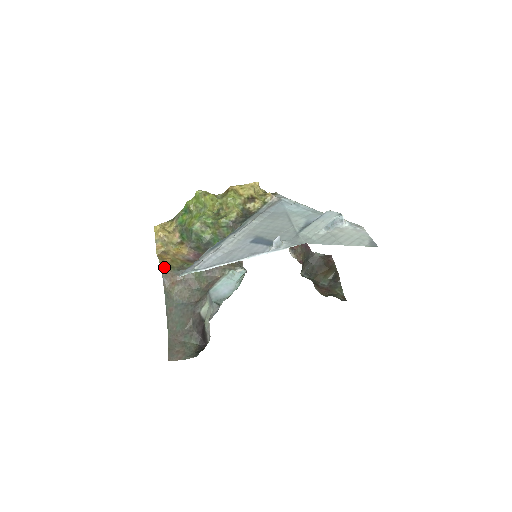
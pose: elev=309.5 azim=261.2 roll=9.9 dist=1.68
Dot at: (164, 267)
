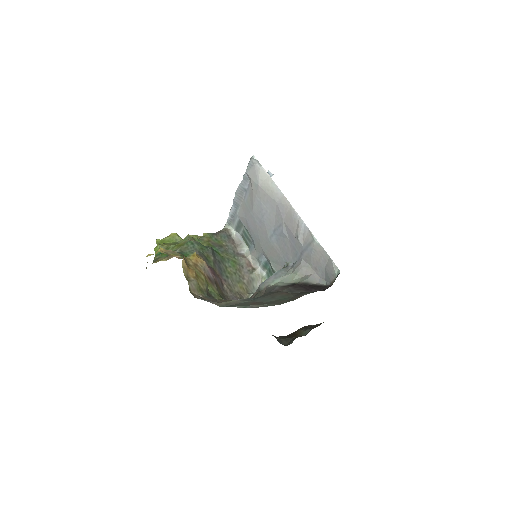
Dot at: (193, 291)
